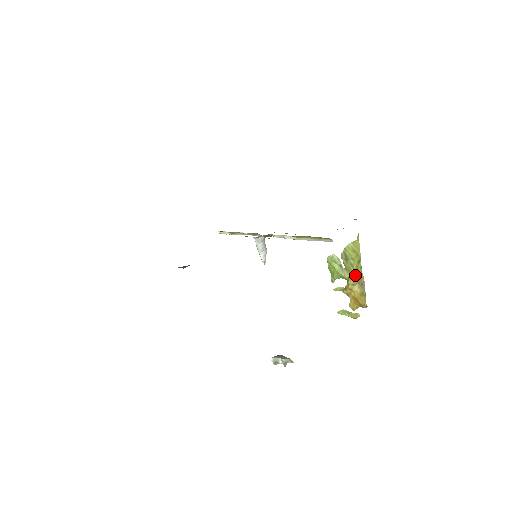
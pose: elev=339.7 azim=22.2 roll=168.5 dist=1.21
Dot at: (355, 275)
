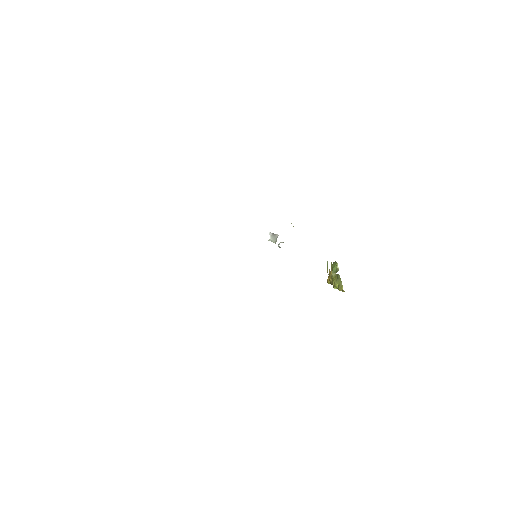
Dot at: (333, 281)
